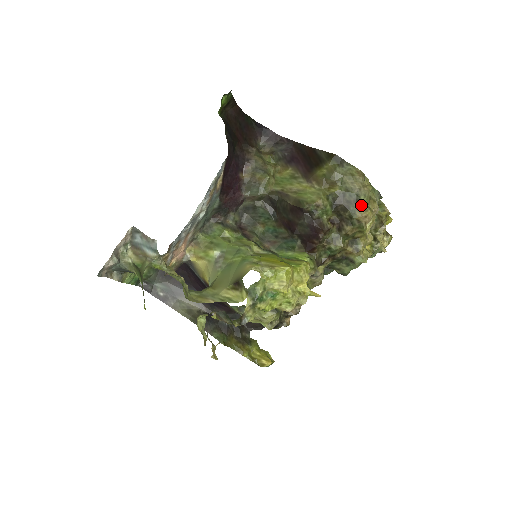
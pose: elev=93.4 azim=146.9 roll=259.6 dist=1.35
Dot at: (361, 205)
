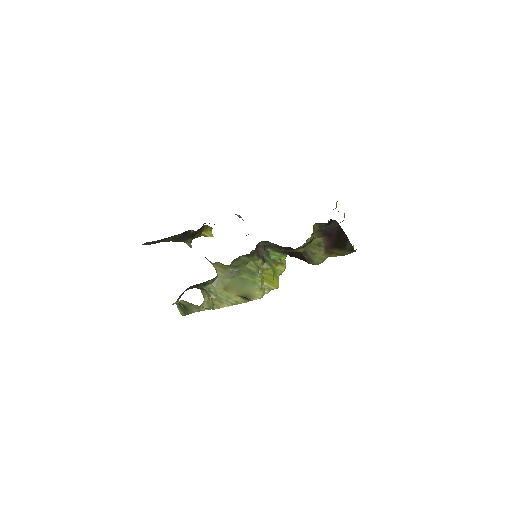
Dot at: occluded
